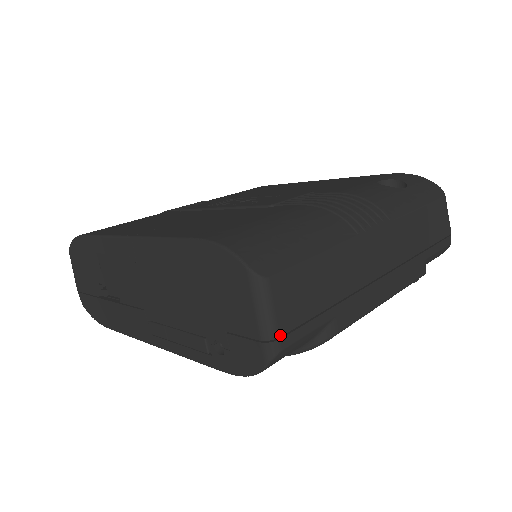
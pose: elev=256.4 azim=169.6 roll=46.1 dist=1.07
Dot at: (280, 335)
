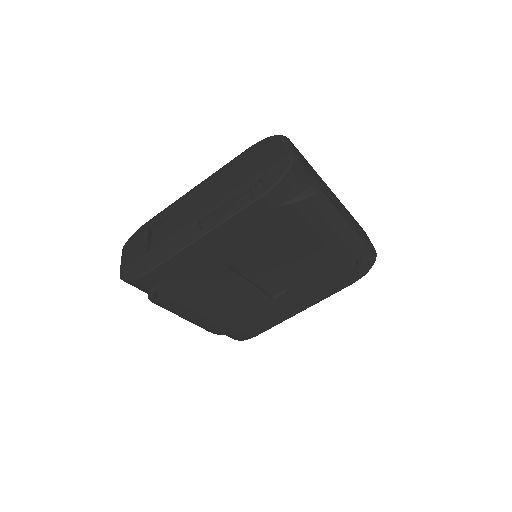
Dot at: (296, 154)
